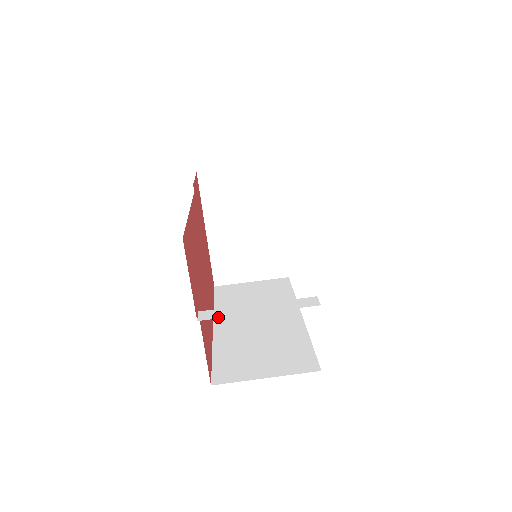
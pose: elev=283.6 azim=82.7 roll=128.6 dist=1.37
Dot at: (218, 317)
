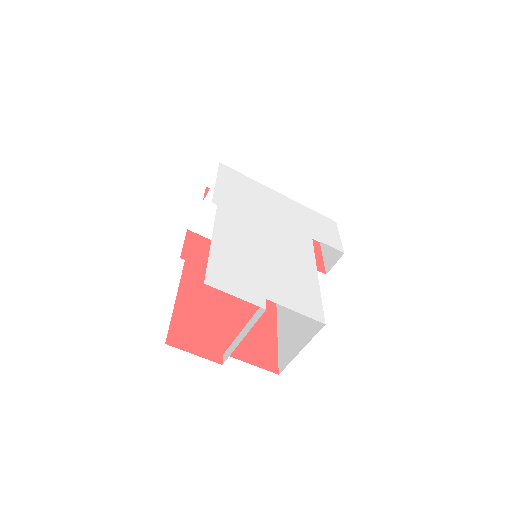
Dot at: (229, 355)
